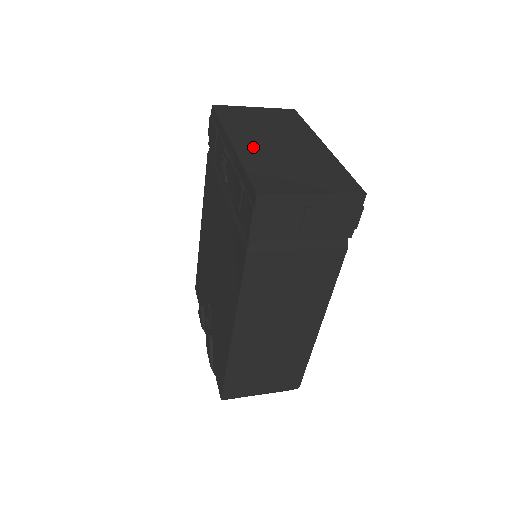
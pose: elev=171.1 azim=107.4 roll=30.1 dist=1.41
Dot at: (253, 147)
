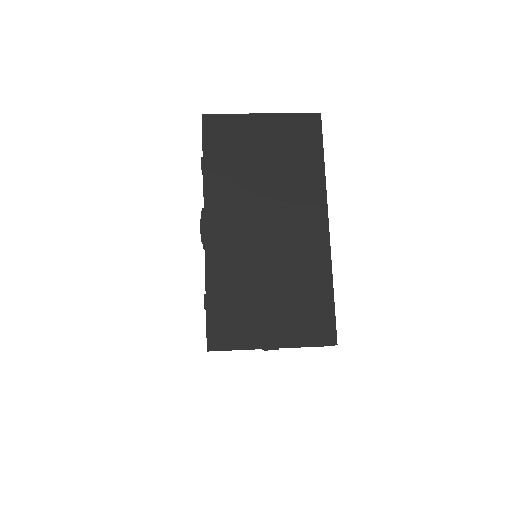
Dot at: (230, 239)
